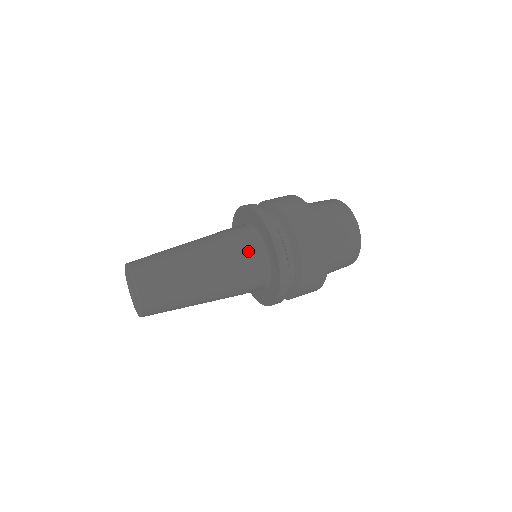
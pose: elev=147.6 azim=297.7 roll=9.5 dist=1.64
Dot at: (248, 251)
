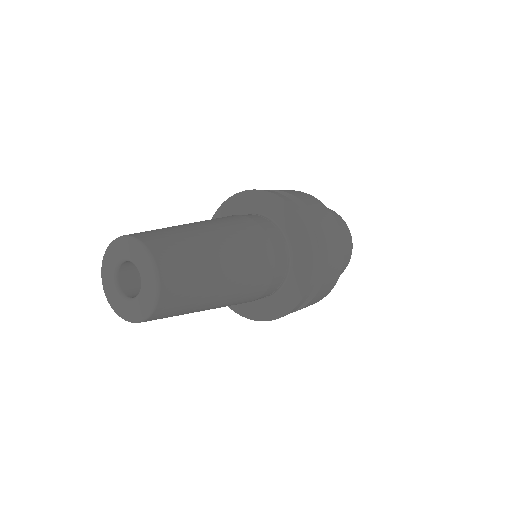
Dot at: (250, 217)
